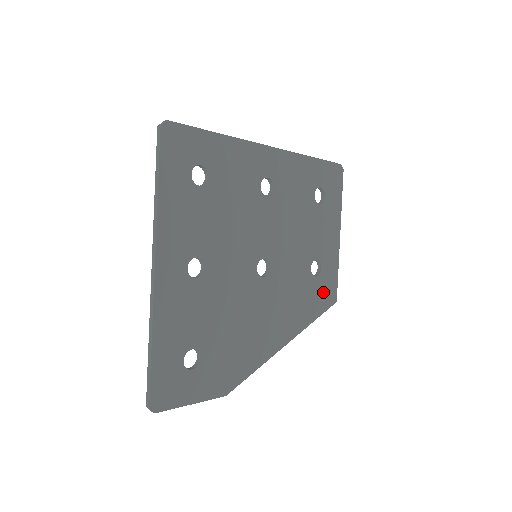
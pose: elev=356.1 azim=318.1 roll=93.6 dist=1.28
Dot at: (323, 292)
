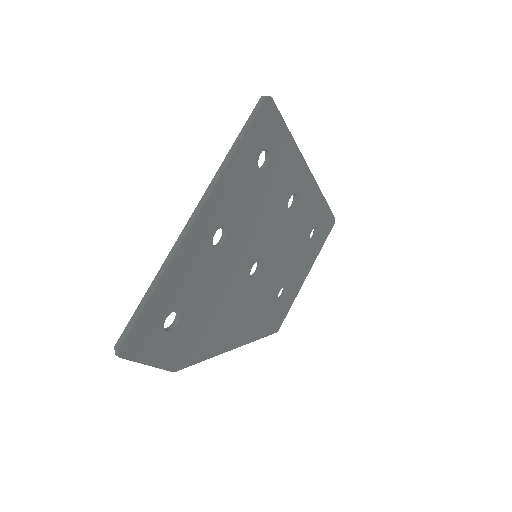
Dot at: (275, 318)
